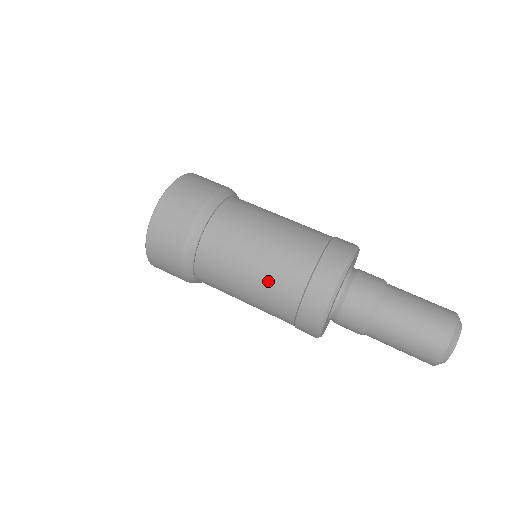
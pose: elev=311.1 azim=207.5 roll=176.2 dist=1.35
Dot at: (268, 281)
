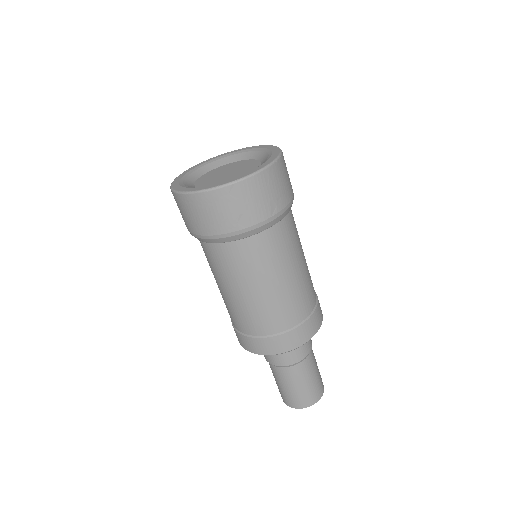
Dot at: (242, 309)
